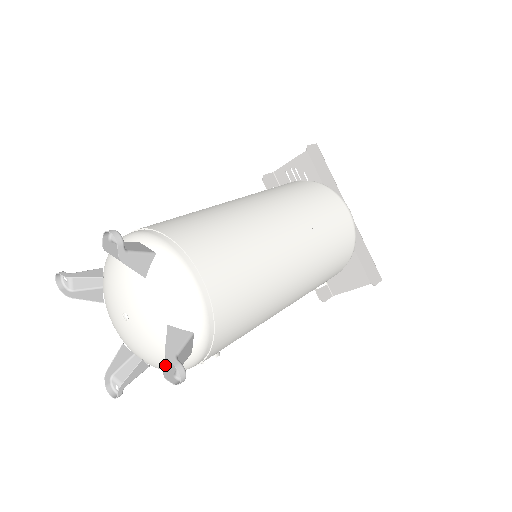
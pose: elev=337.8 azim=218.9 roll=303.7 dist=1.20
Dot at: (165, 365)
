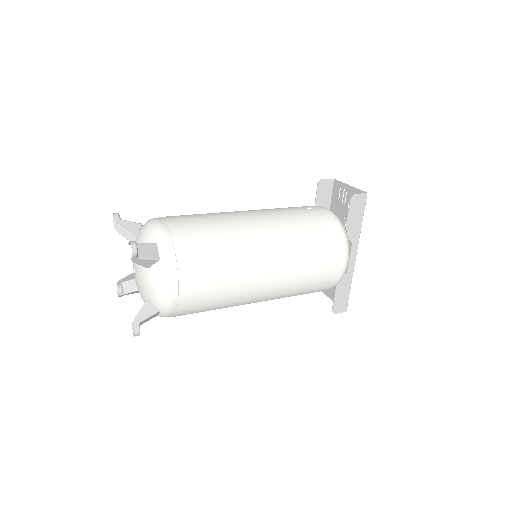
Dot at: occluded
